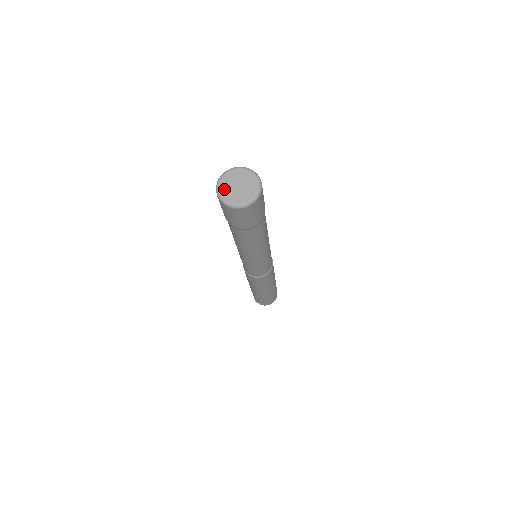
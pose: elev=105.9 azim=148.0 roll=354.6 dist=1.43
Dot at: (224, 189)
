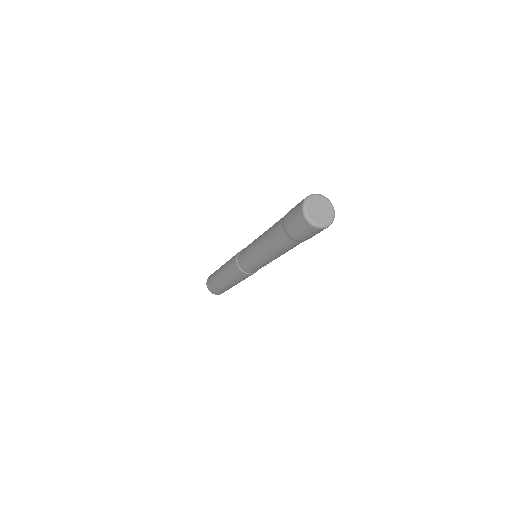
Dot at: (310, 204)
